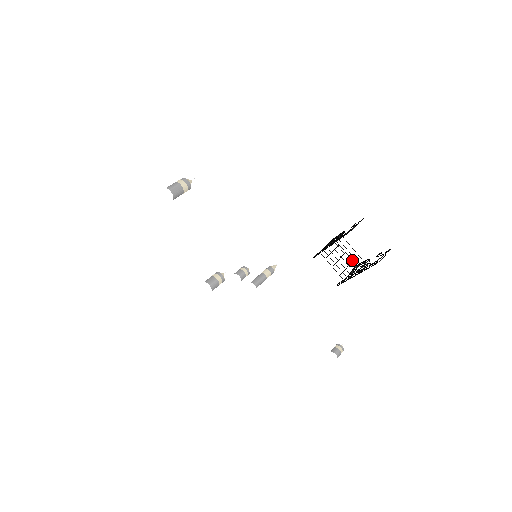
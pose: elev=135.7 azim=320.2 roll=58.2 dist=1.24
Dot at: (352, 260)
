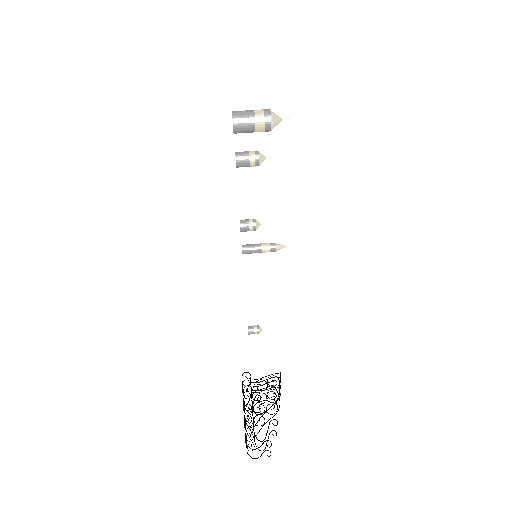
Dot at: (279, 385)
